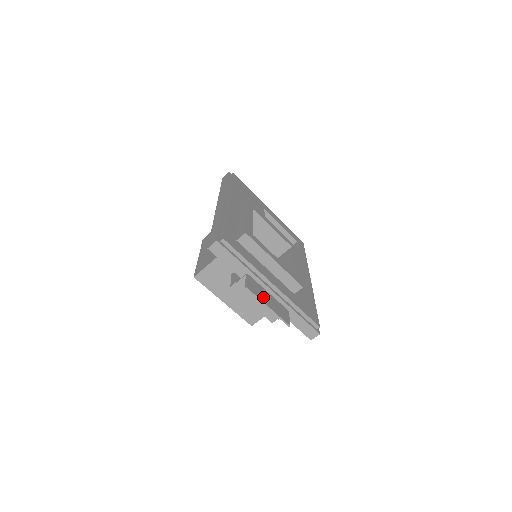
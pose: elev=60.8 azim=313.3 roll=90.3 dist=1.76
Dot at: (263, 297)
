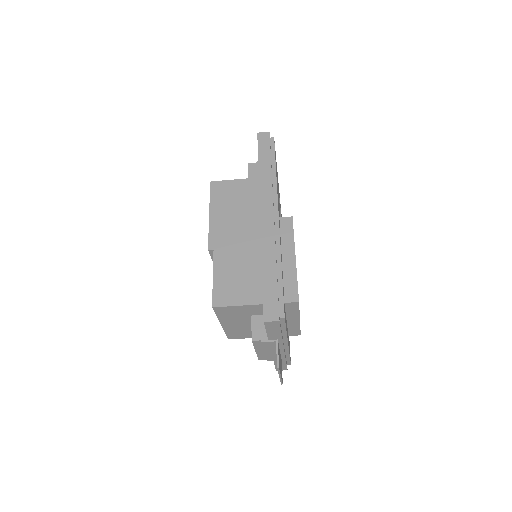
Dot at: occluded
